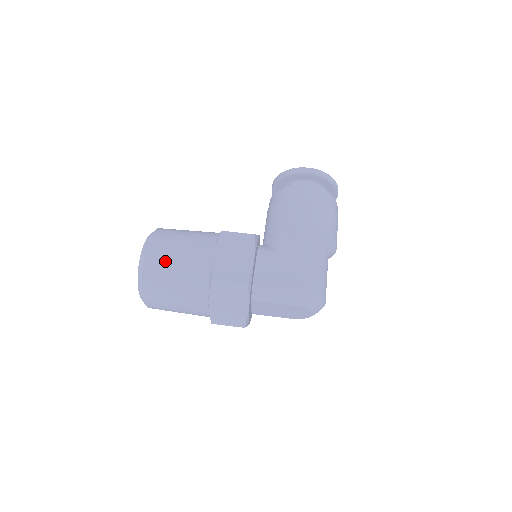
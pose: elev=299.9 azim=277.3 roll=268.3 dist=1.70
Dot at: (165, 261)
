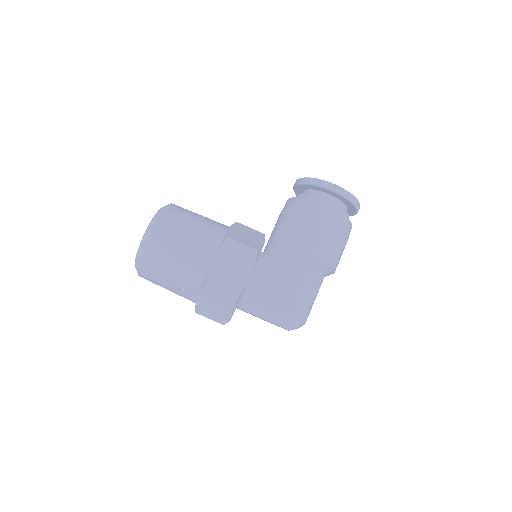
Dot at: (165, 252)
